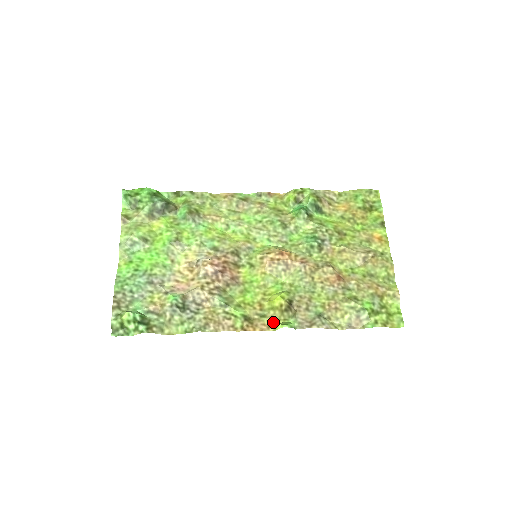
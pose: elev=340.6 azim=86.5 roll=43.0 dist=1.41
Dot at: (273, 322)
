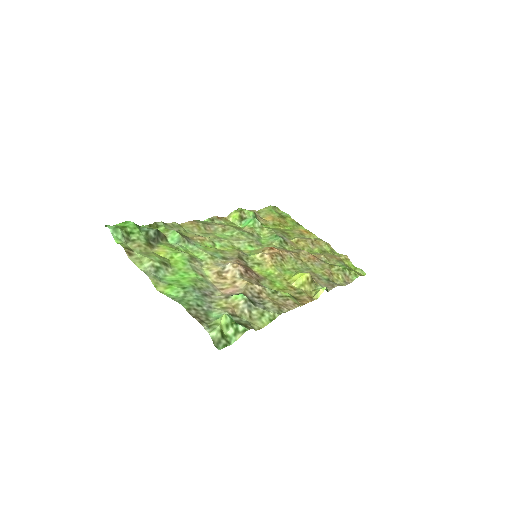
Dot at: (310, 295)
